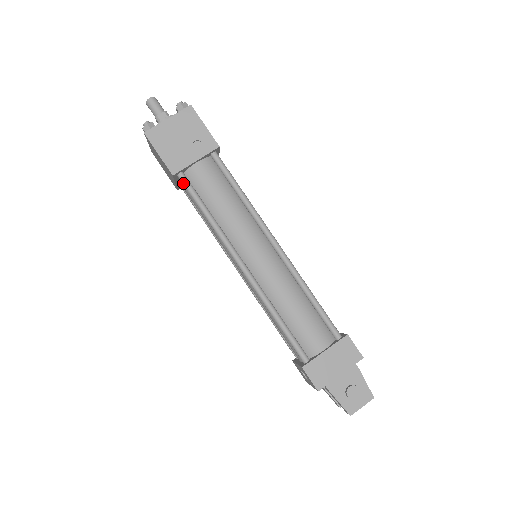
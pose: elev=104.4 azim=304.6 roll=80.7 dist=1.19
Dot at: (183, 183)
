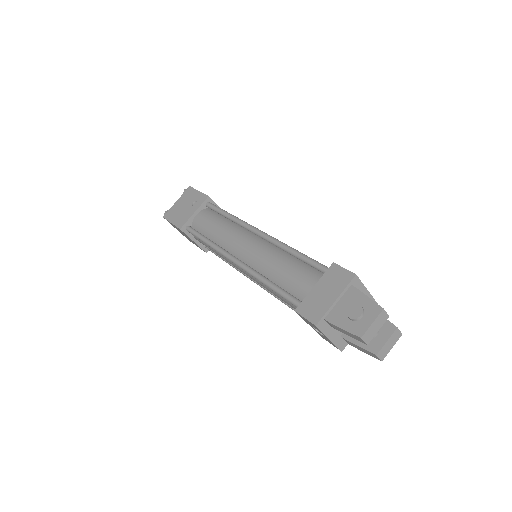
Dot at: (189, 232)
